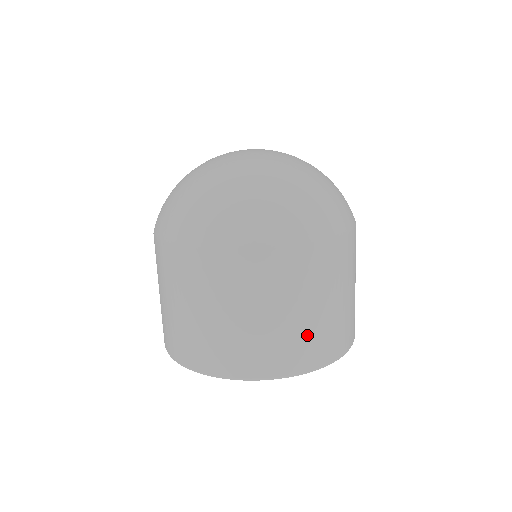
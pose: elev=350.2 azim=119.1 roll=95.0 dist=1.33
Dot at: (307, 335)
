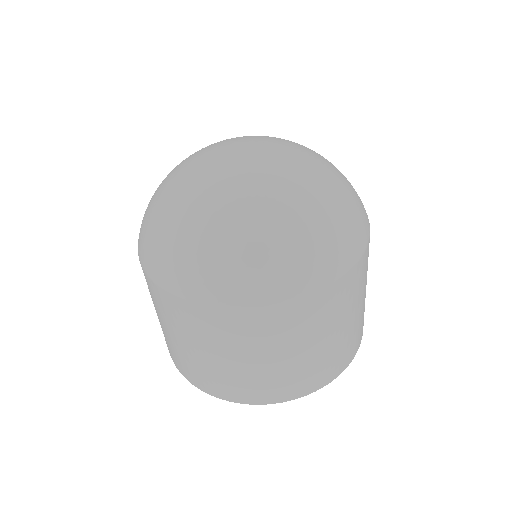
Dot at: (295, 373)
